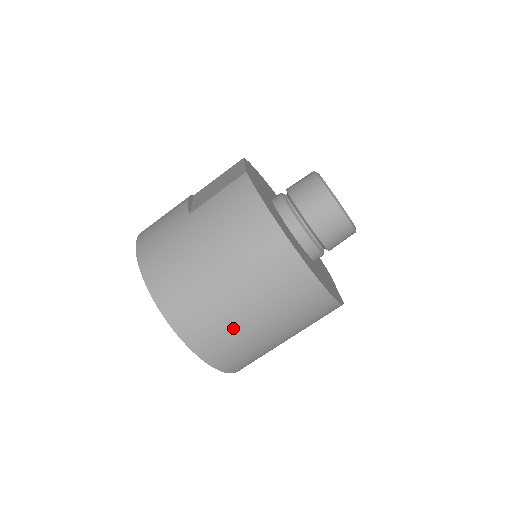
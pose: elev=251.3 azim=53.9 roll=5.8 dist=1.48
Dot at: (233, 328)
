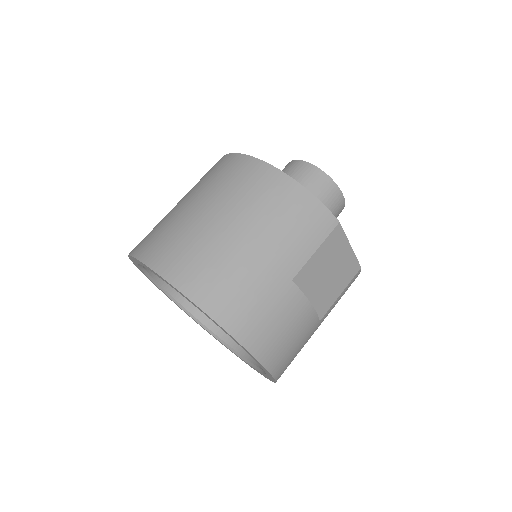
Dot at: (186, 228)
